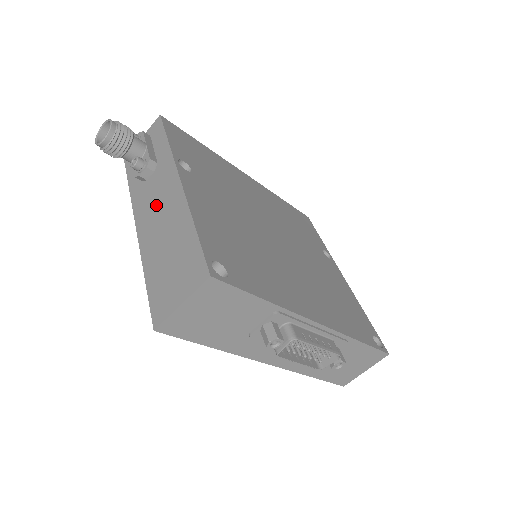
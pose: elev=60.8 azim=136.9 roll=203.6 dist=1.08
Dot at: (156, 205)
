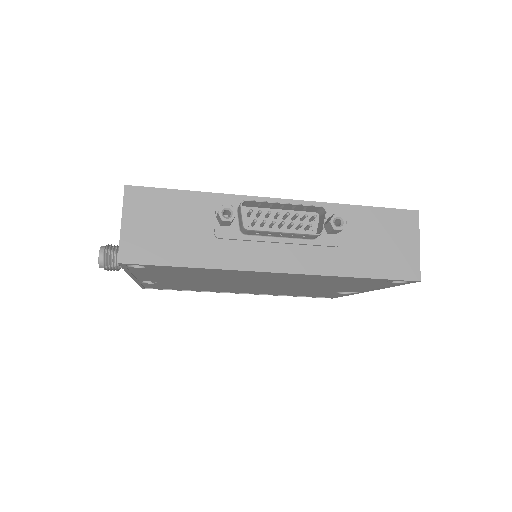
Dot at: occluded
